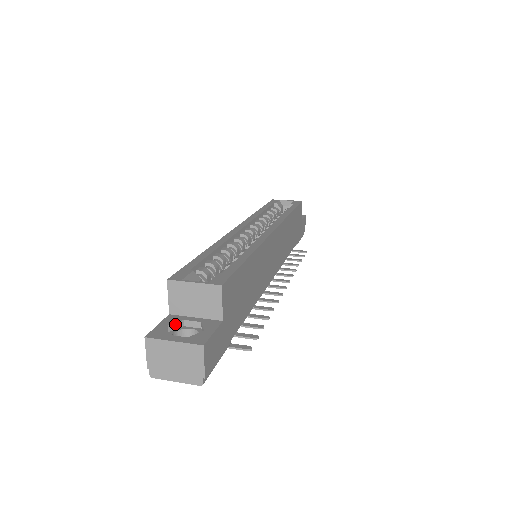
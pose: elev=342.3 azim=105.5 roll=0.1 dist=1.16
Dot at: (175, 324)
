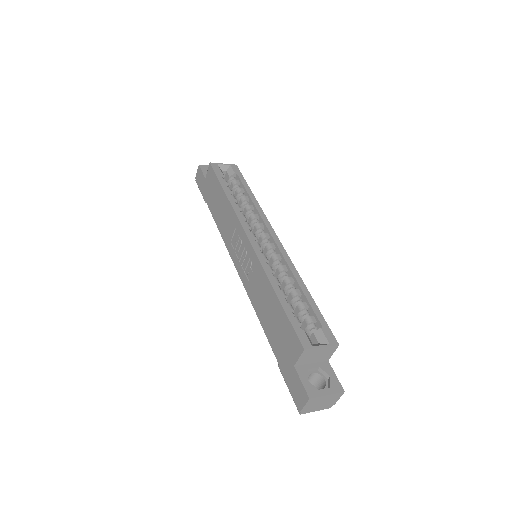
Dot at: (307, 375)
